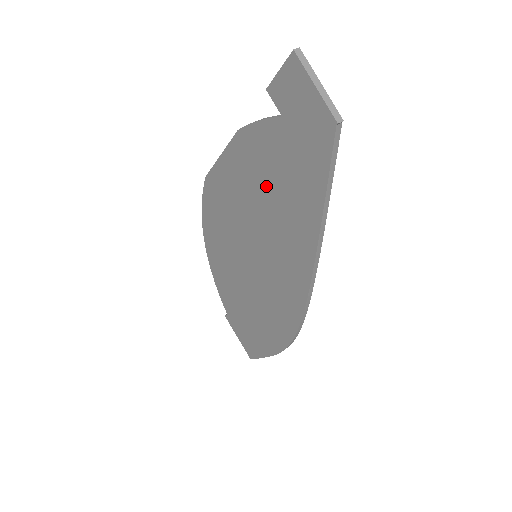
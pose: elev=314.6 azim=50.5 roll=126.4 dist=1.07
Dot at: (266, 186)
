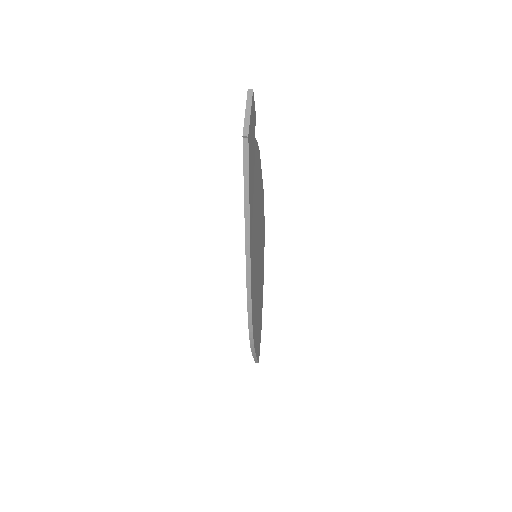
Dot at: occluded
